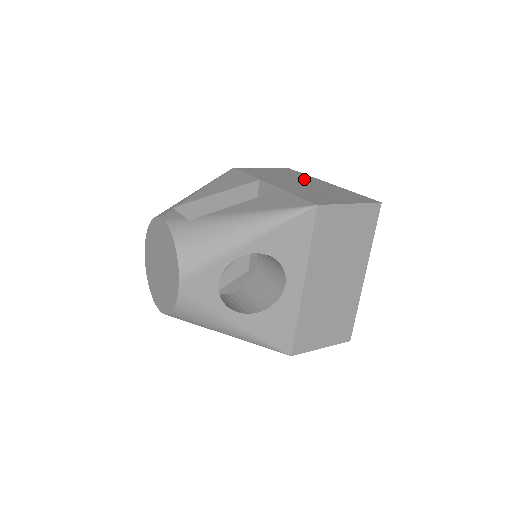
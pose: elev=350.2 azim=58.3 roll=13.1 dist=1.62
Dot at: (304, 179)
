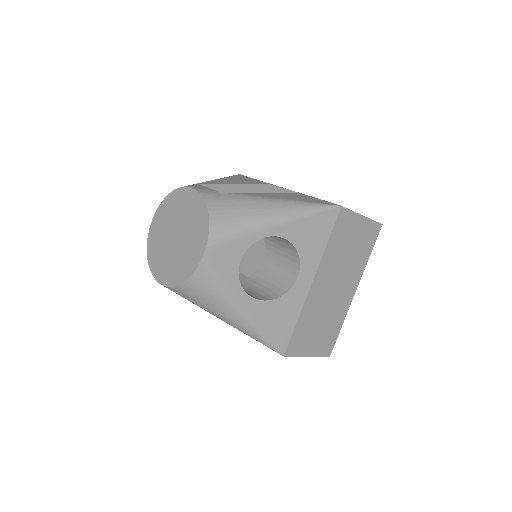
Dot at: occluded
